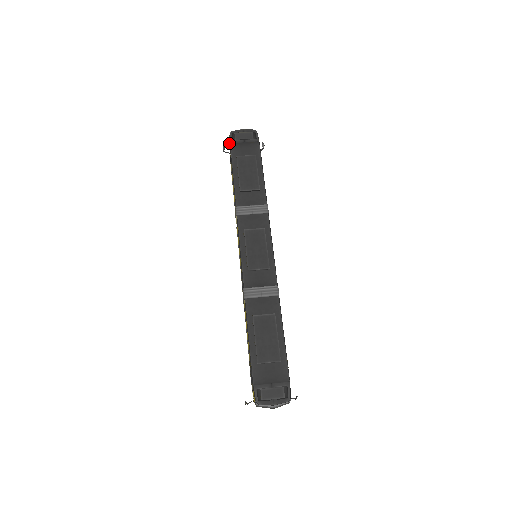
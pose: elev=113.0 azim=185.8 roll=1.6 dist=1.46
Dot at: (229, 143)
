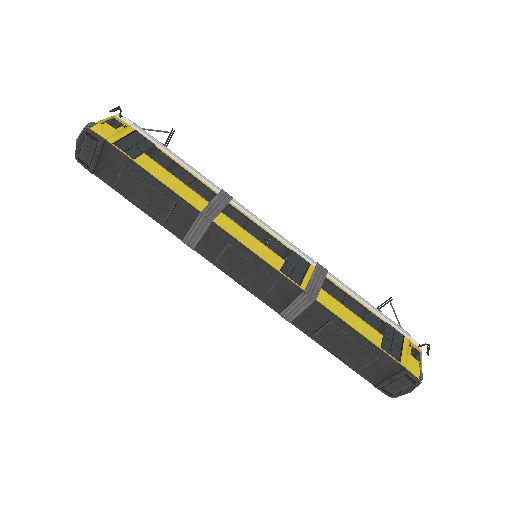
Dot at: occluded
